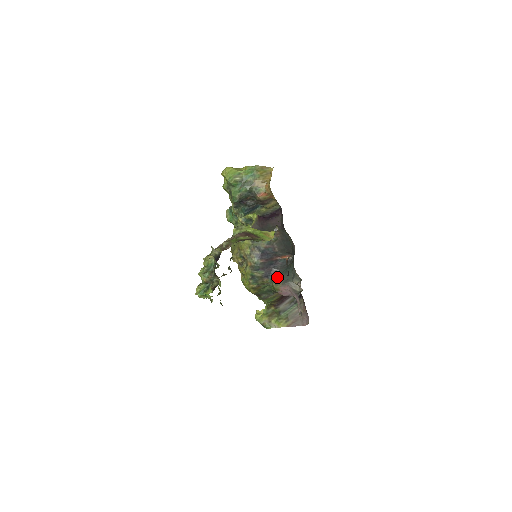
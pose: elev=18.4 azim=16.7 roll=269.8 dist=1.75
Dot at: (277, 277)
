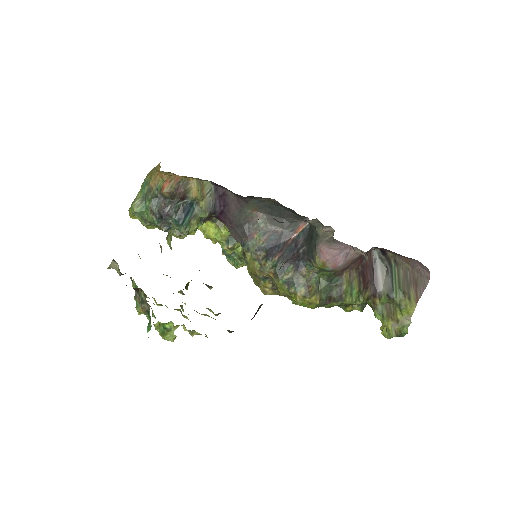
Dot at: (308, 254)
